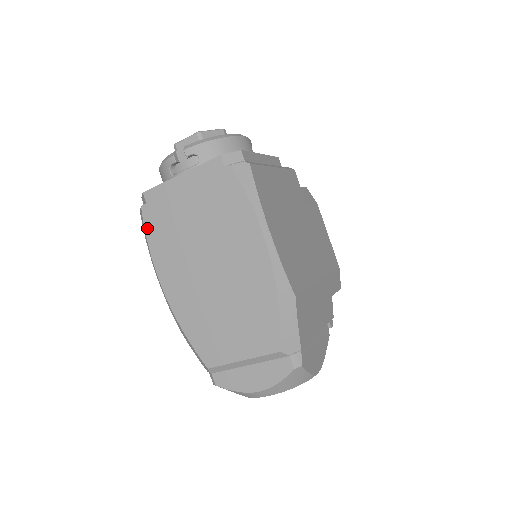
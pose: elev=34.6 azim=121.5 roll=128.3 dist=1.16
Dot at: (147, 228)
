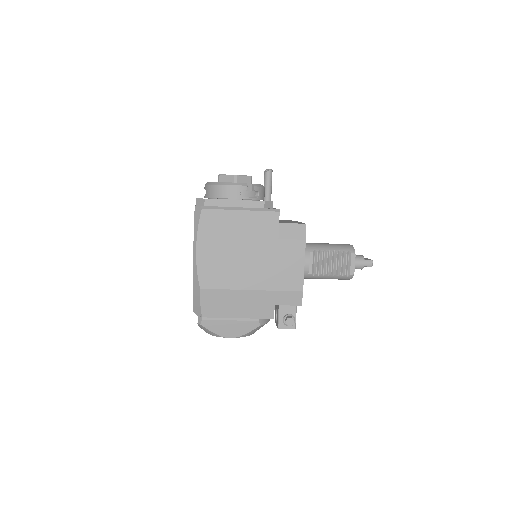
Dot at: occluded
